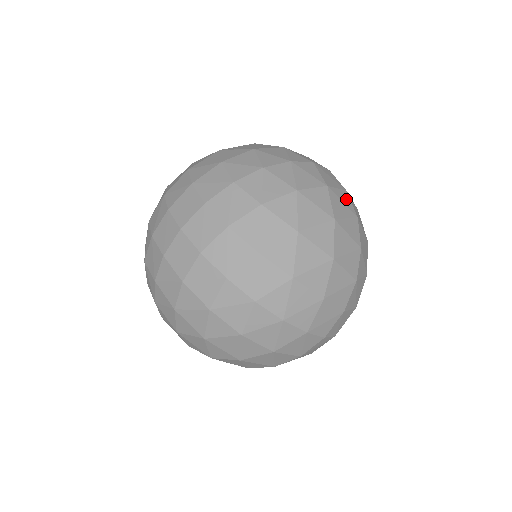
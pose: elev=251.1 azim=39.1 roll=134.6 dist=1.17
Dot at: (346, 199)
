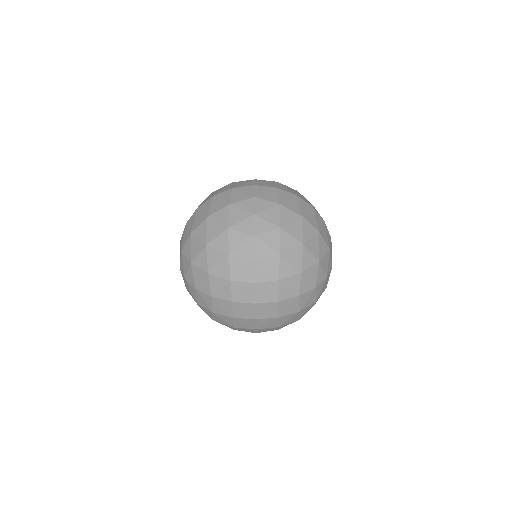
Dot at: occluded
